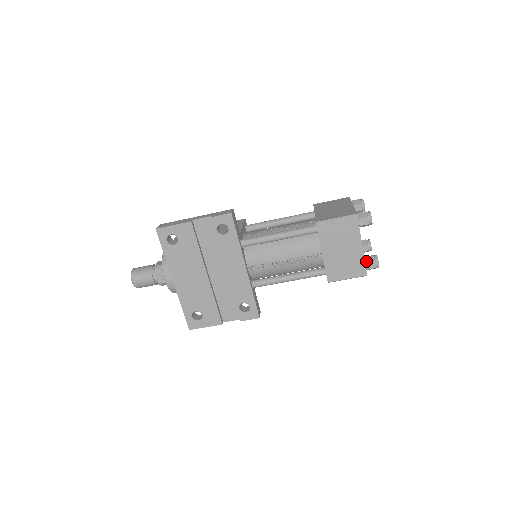
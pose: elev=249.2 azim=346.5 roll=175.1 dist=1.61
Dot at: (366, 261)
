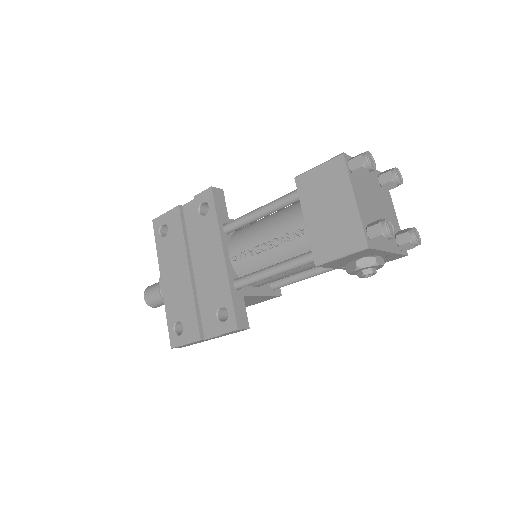
Dot at: (368, 226)
